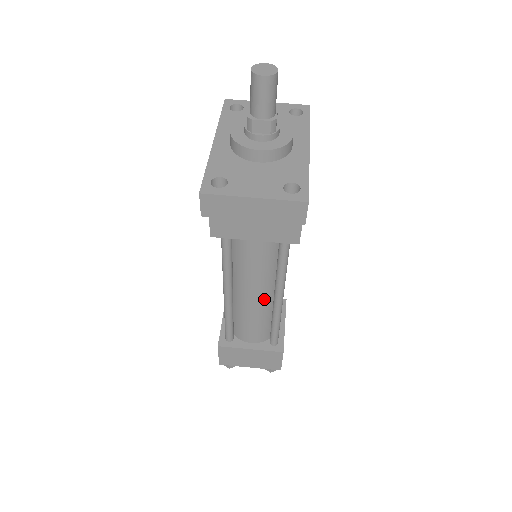
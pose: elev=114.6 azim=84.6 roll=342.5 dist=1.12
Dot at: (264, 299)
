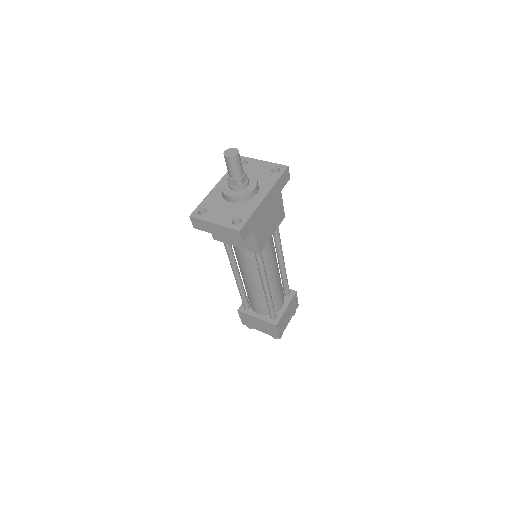
Dot at: (257, 285)
